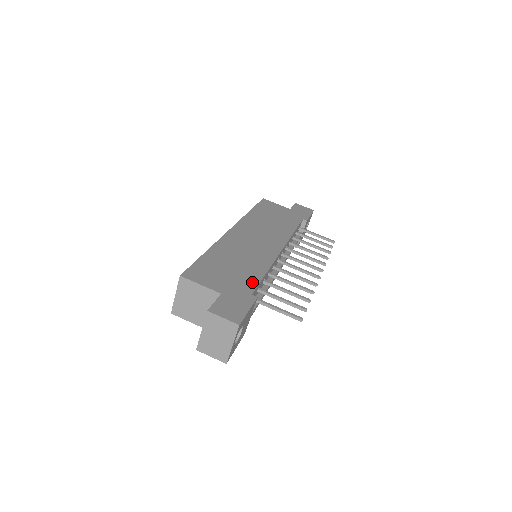
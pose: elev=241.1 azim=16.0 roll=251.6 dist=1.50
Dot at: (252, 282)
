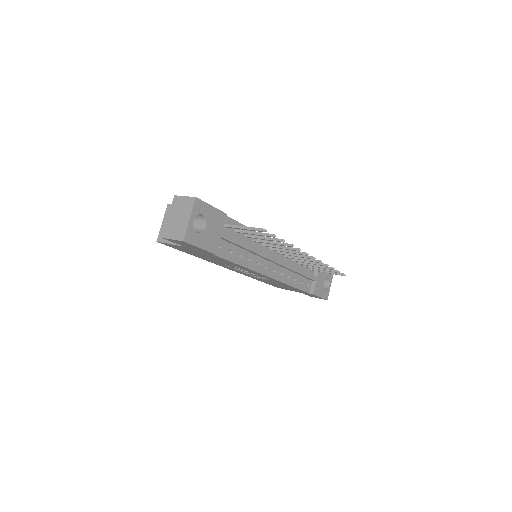
Dot at: occluded
